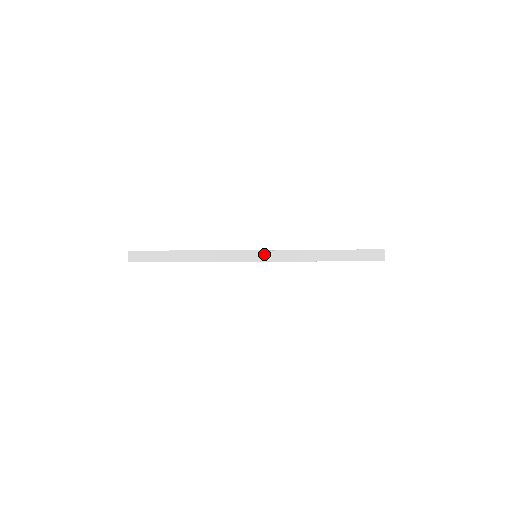
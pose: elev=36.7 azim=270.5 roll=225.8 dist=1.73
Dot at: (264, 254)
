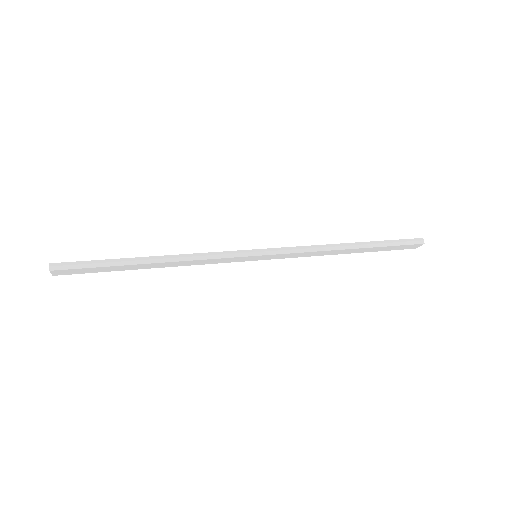
Dot at: (268, 256)
